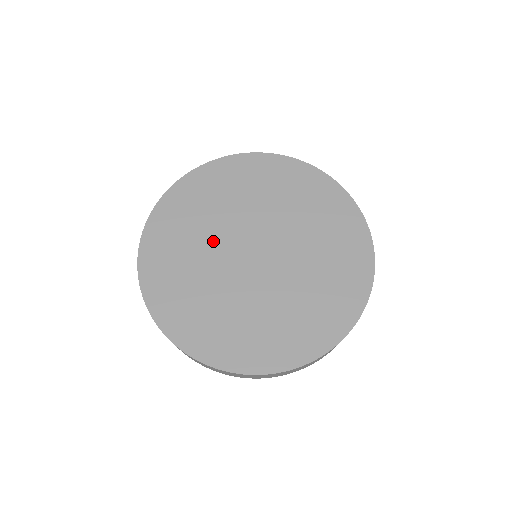
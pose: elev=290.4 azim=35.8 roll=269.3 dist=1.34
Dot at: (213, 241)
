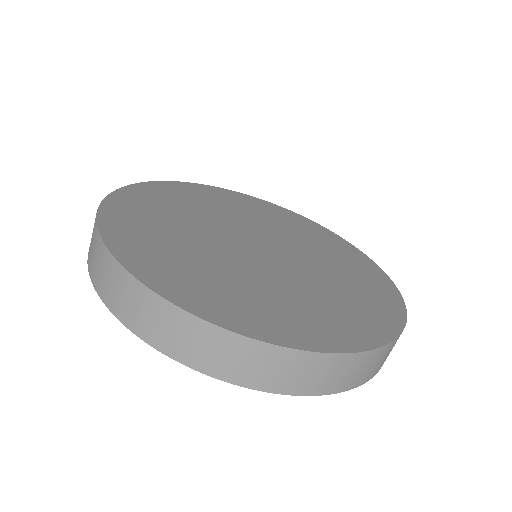
Dot at: (206, 241)
